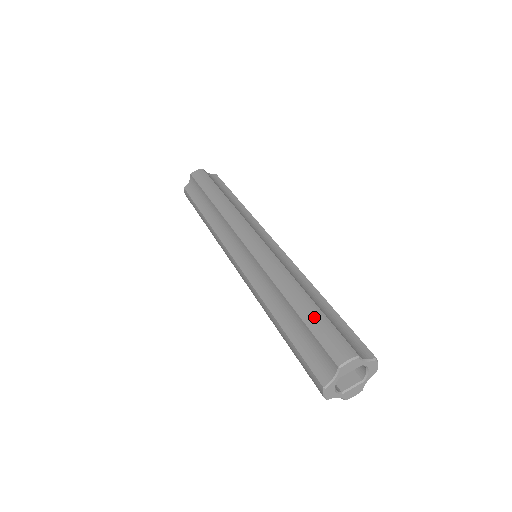
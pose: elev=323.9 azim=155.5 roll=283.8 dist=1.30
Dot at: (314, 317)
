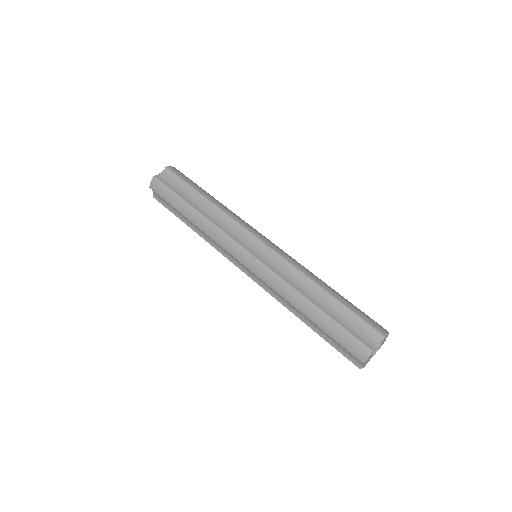
Dot at: (350, 304)
